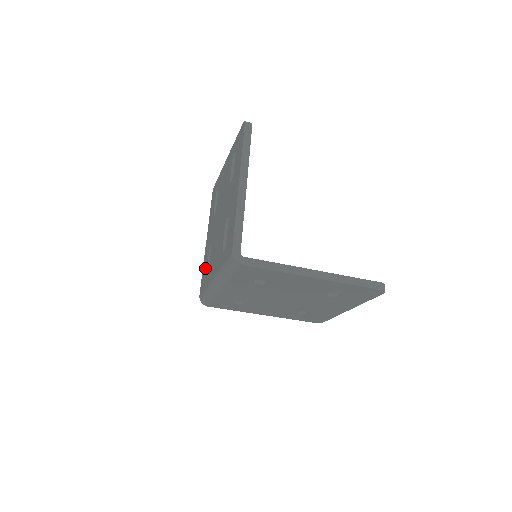
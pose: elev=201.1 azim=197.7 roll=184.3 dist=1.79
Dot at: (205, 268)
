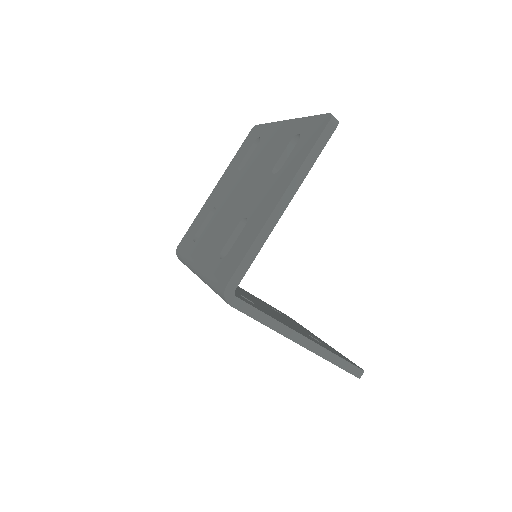
Dot at: (197, 225)
